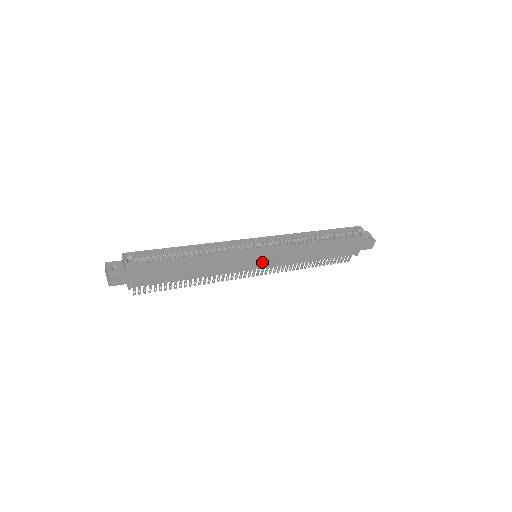
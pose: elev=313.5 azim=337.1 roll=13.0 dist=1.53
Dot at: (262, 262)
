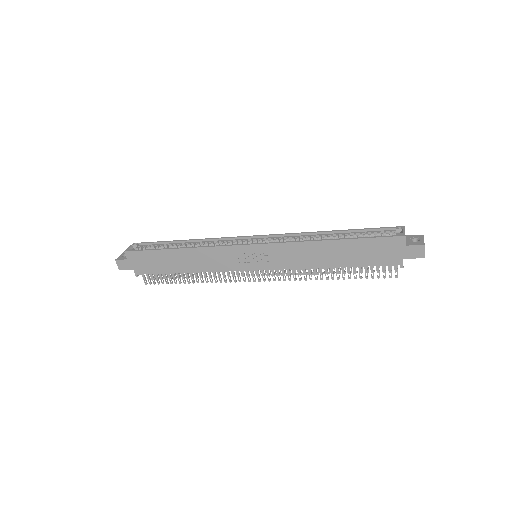
Dot at: (257, 261)
